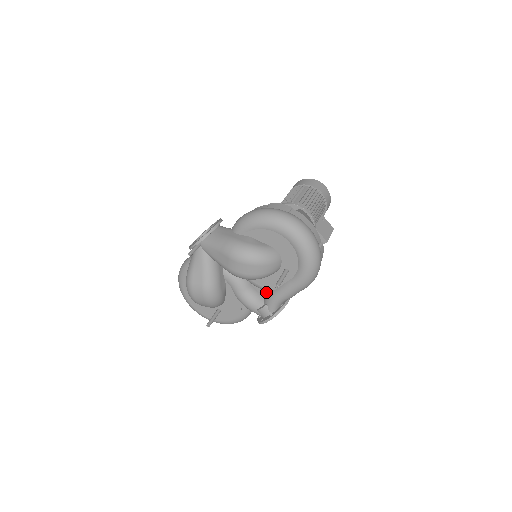
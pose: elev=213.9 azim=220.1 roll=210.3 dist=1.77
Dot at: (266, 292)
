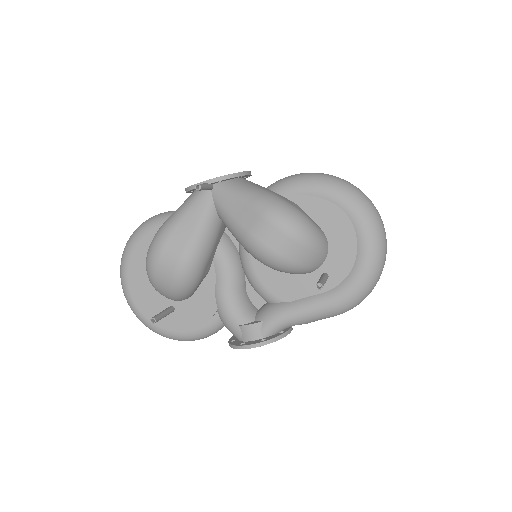
Dot at: (265, 304)
